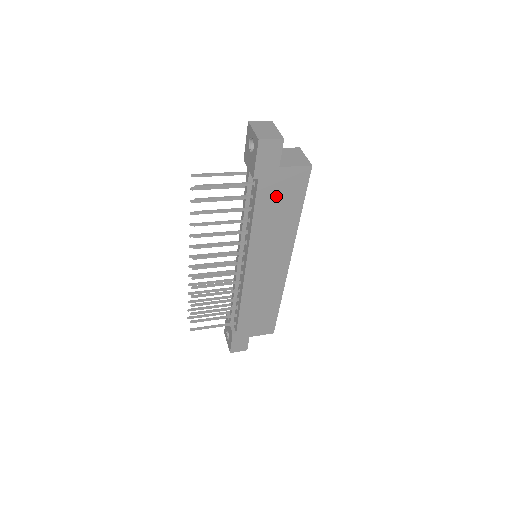
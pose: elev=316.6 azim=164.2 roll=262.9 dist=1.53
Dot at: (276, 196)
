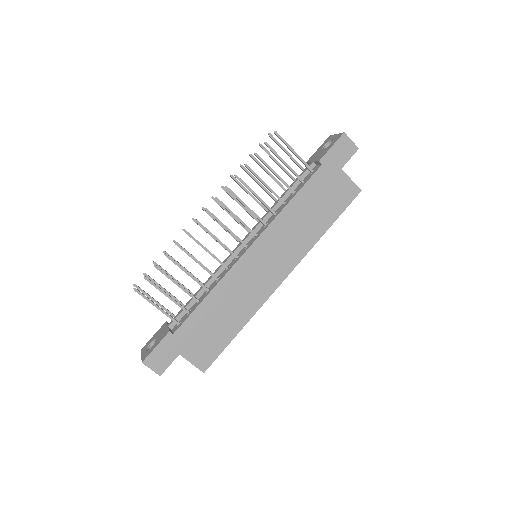
Dot at: (322, 193)
